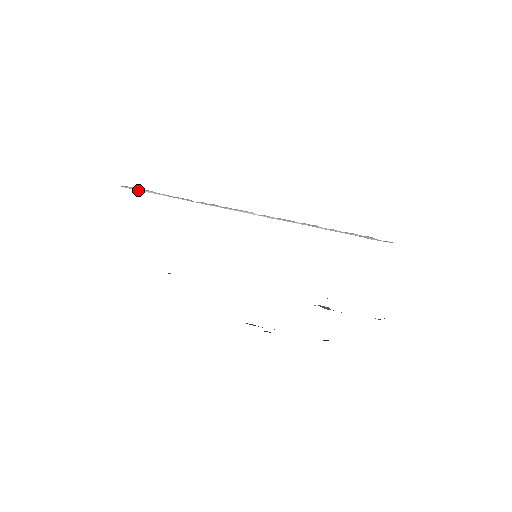
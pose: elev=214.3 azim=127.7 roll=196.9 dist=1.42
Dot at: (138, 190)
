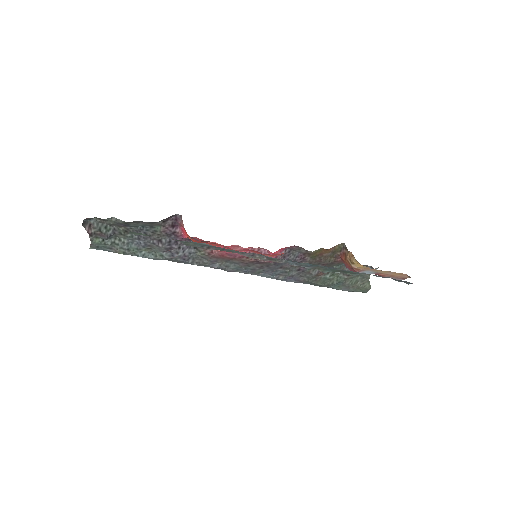
Dot at: occluded
